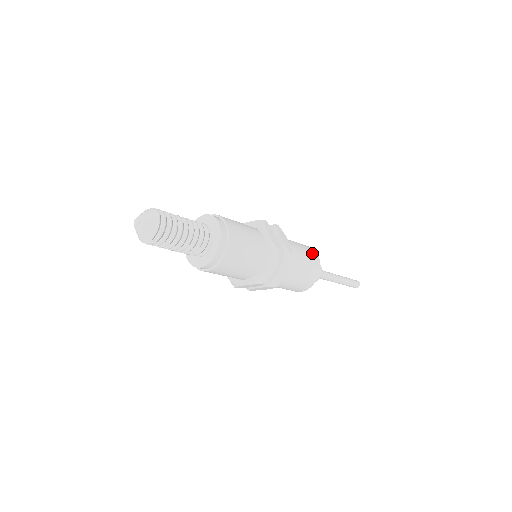
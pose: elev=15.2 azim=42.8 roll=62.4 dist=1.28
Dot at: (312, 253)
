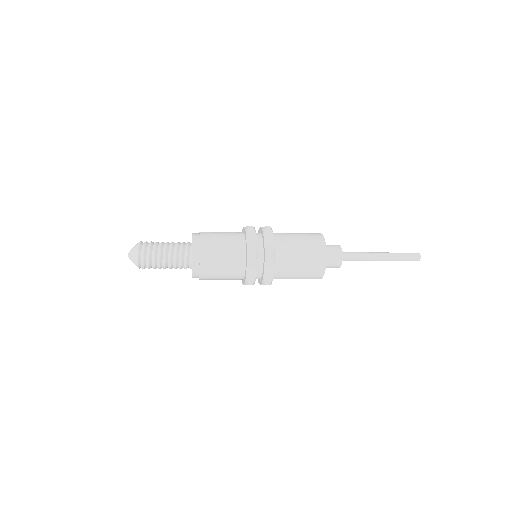
Dot at: (317, 244)
